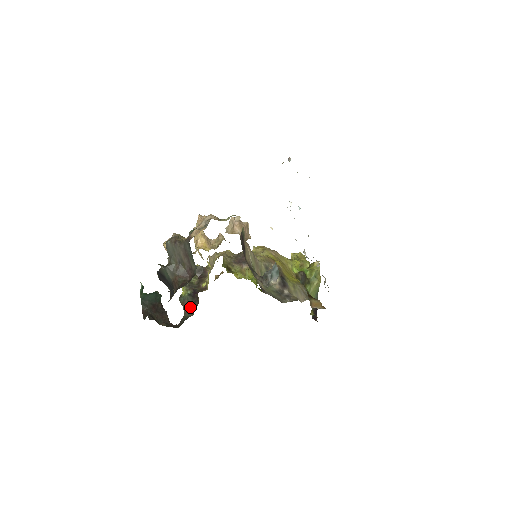
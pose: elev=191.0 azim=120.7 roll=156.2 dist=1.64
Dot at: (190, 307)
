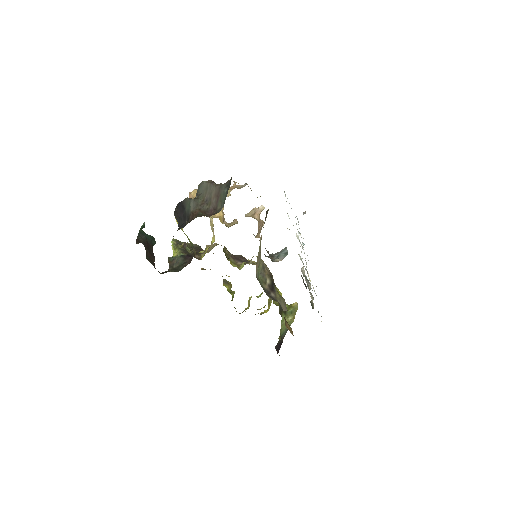
Dot at: (177, 267)
